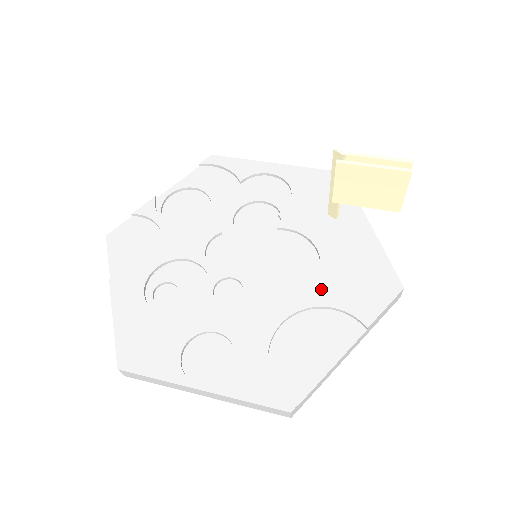
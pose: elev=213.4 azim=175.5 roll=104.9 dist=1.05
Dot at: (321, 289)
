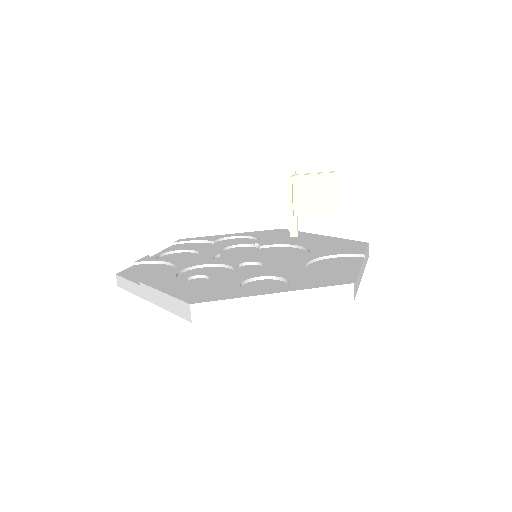
Dot at: (317, 252)
